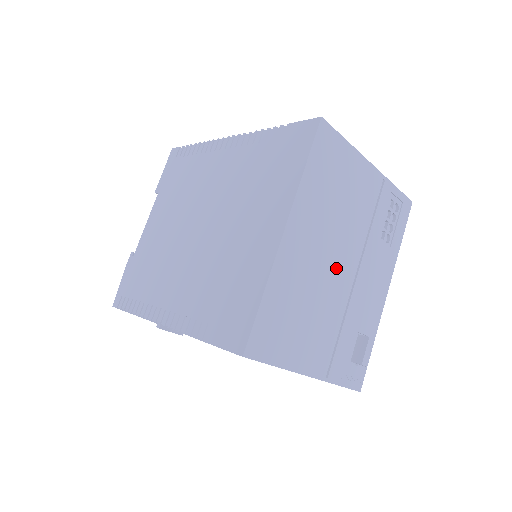
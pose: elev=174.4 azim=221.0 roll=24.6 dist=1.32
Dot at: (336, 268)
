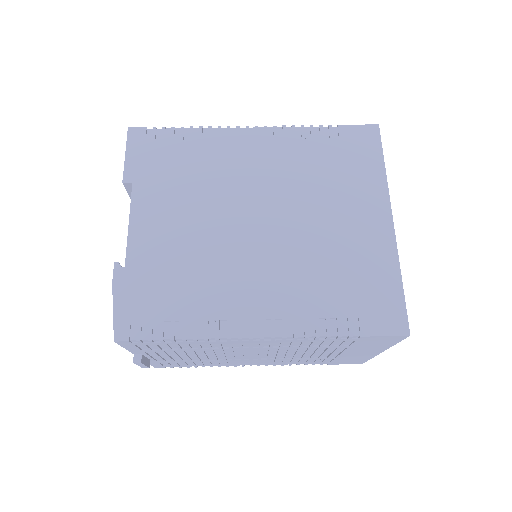
Dot at: occluded
